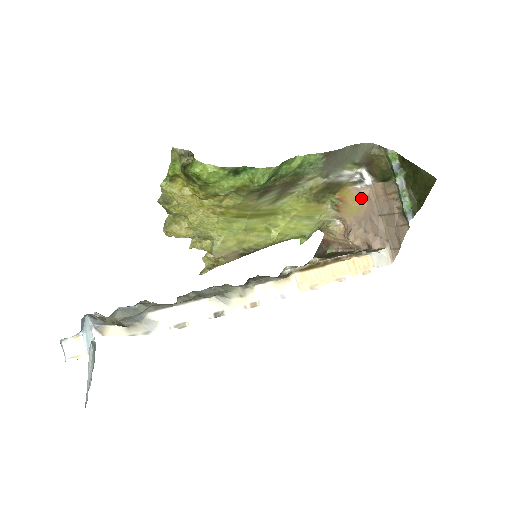
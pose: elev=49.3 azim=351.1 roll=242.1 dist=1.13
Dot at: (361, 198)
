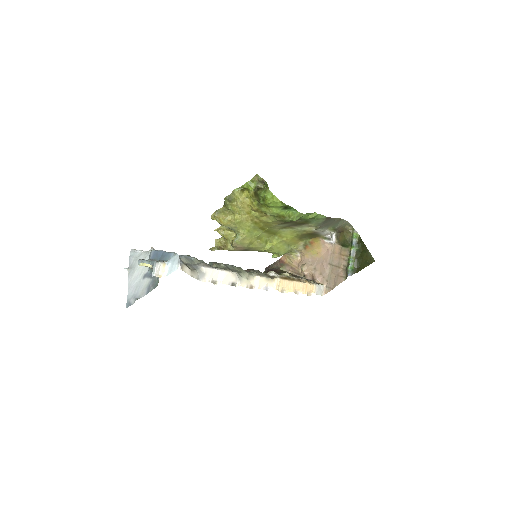
Dot at: (323, 248)
